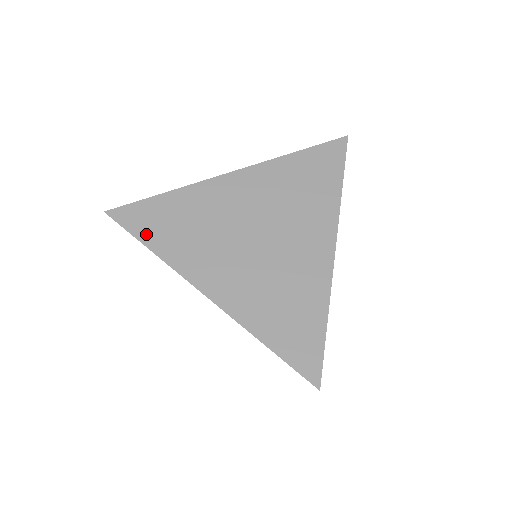
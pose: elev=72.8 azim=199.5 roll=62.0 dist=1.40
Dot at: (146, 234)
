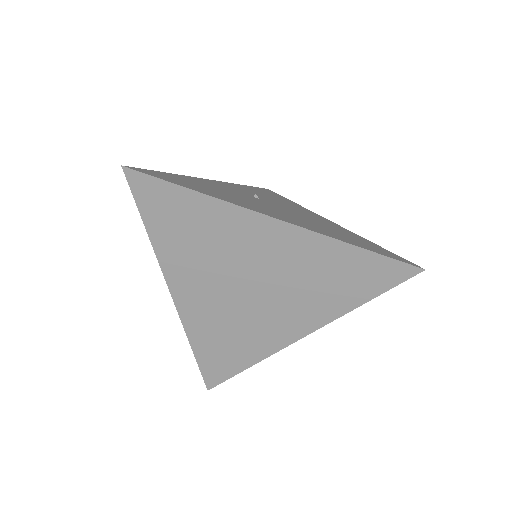
Dot at: (152, 217)
